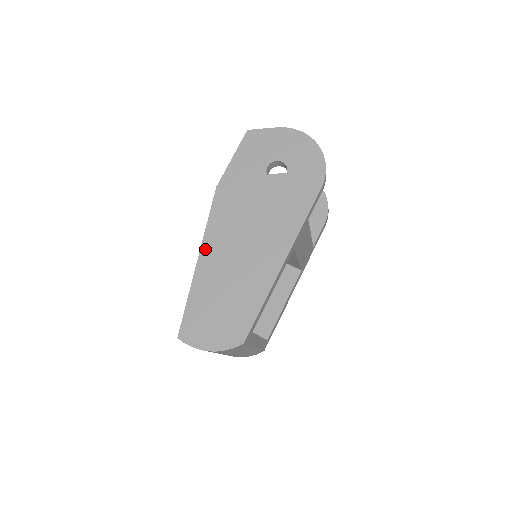
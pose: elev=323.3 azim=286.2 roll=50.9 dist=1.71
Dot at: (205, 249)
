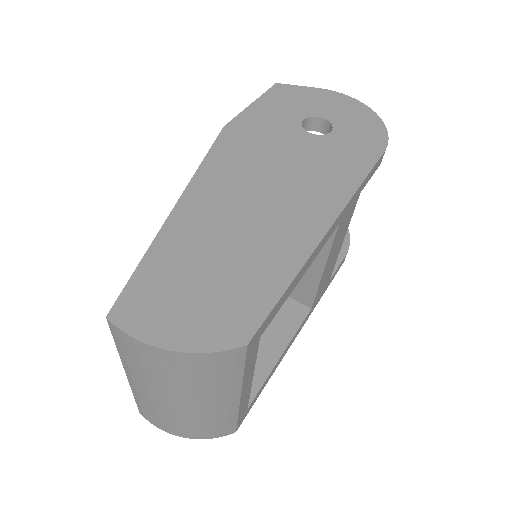
Dot at: (193, 192)
